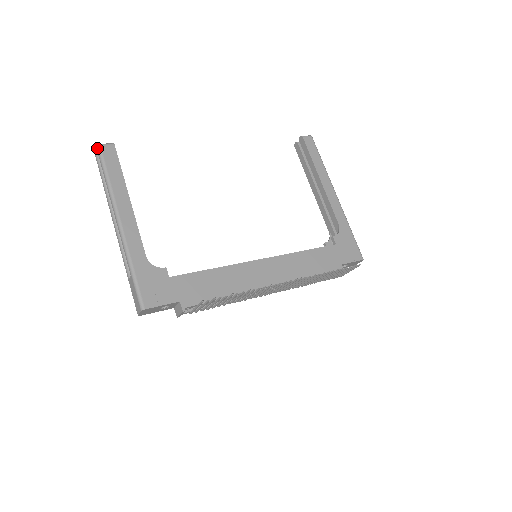
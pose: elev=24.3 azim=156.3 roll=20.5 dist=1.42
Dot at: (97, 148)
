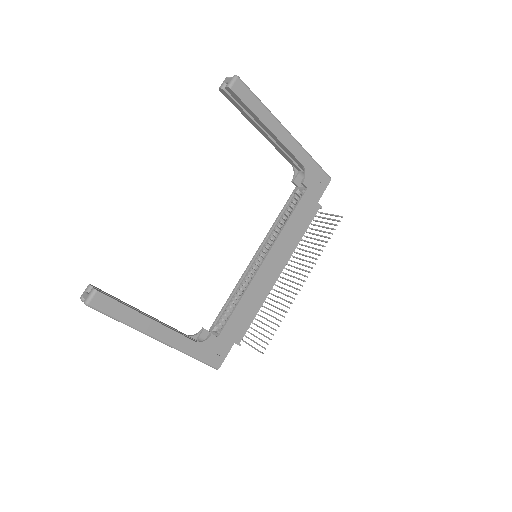
Dot at: occluded
